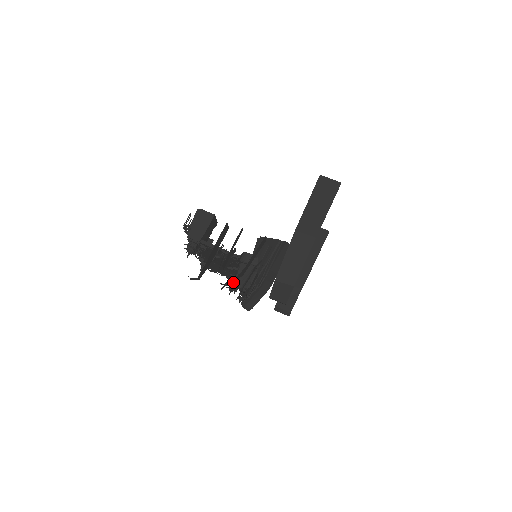
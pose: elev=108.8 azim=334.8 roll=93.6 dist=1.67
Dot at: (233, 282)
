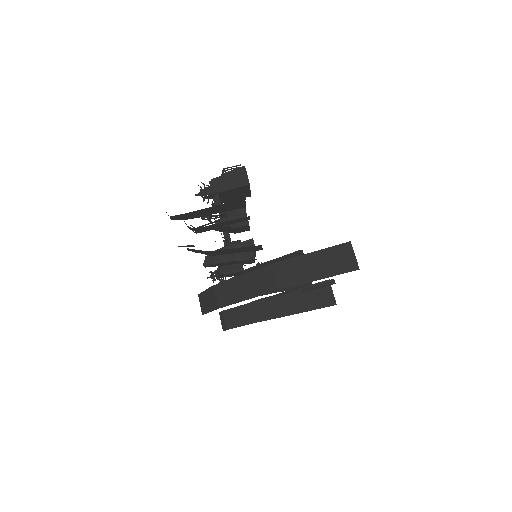
Dot at: occluded
